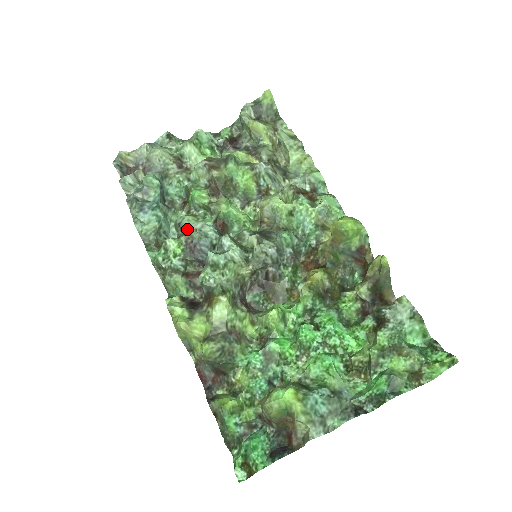
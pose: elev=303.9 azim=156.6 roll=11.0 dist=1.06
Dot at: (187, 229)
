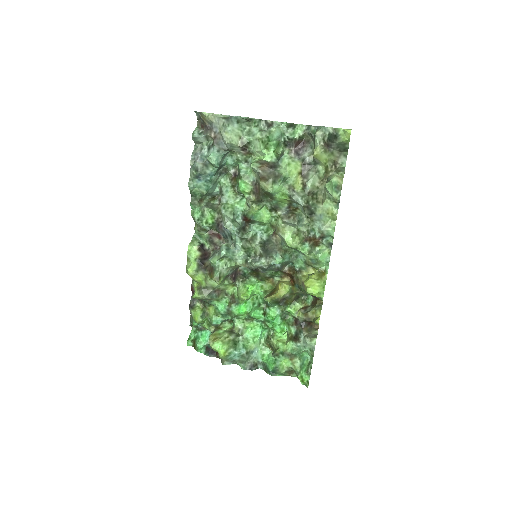
Dot at: (222, 212)
